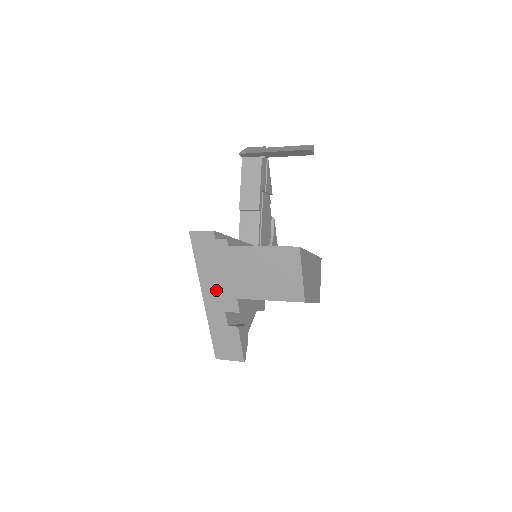
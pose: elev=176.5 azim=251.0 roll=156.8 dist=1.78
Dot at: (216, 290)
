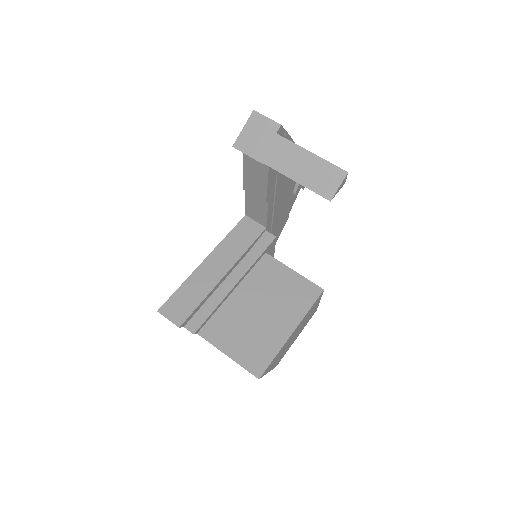
Dot at: occluded
